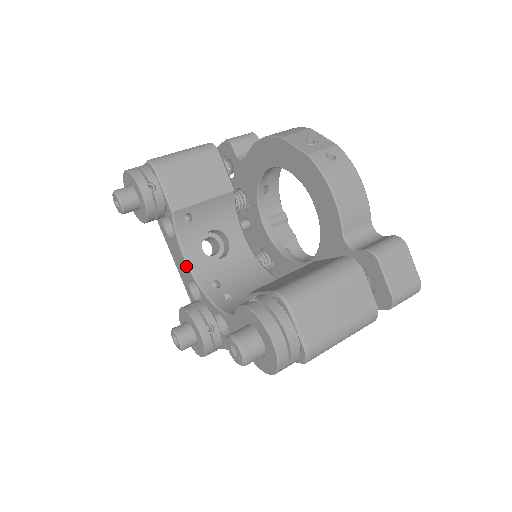
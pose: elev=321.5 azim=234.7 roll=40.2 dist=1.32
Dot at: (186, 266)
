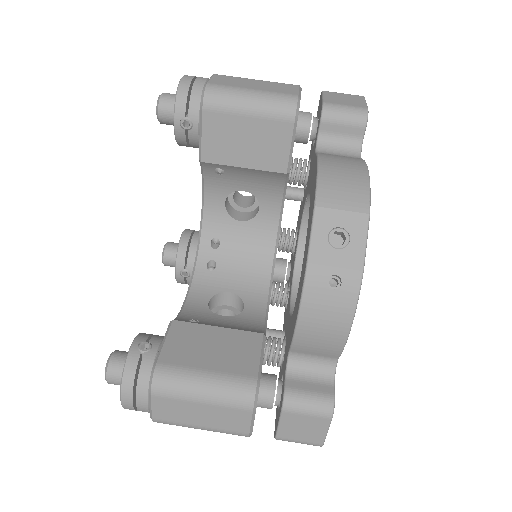
Dot at: (202, 206)
